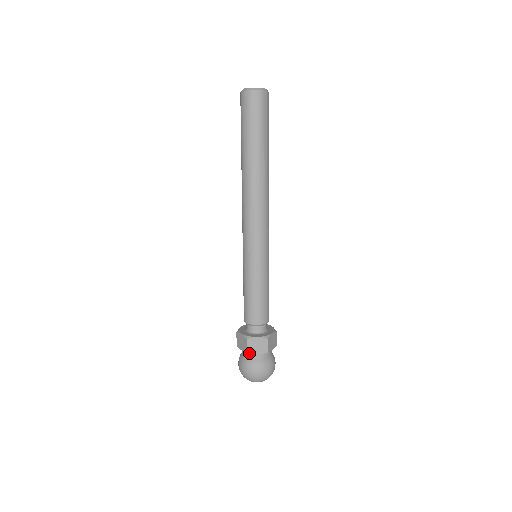
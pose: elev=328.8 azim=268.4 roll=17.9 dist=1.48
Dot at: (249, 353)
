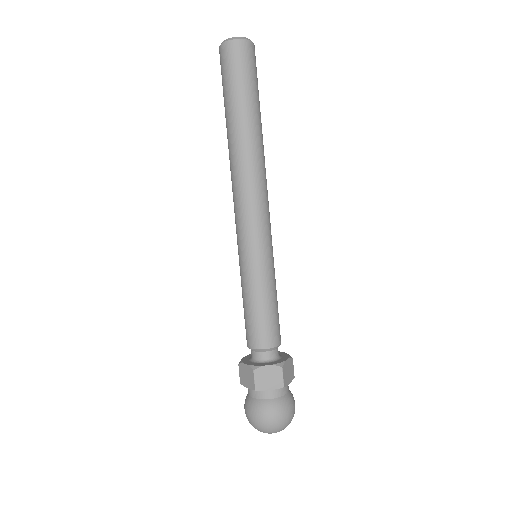
Dot at: (258, 390)
